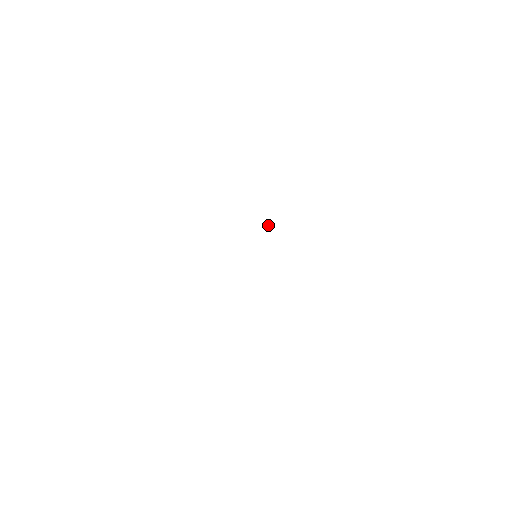
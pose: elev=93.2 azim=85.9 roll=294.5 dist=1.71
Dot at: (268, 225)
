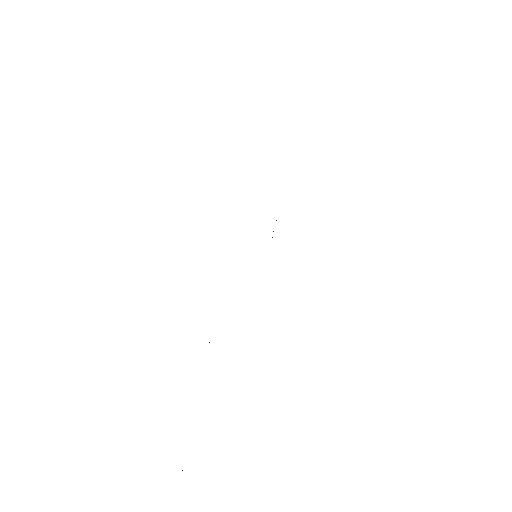
Dot at: occluded
